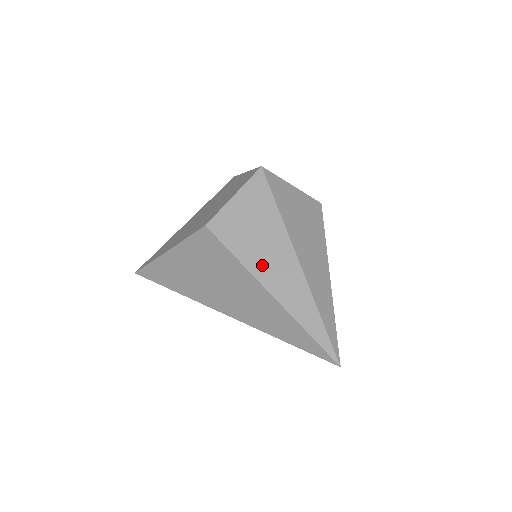
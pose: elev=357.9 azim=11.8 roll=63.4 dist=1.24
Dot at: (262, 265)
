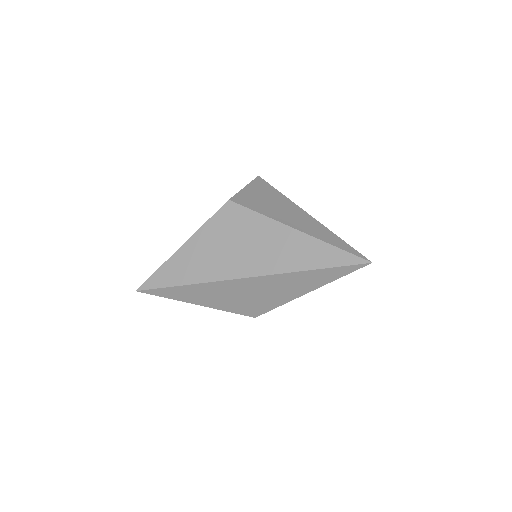
Dot at: (283, 217)
